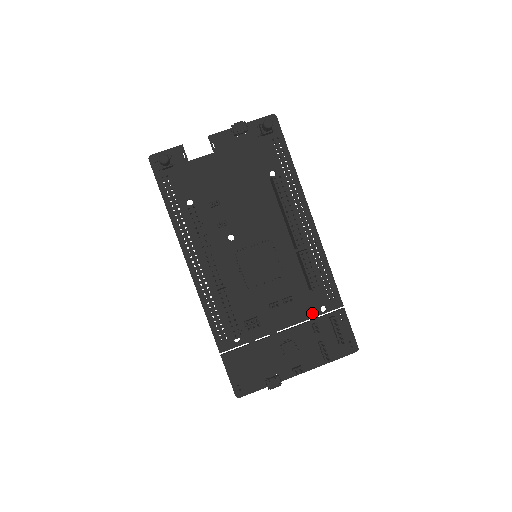
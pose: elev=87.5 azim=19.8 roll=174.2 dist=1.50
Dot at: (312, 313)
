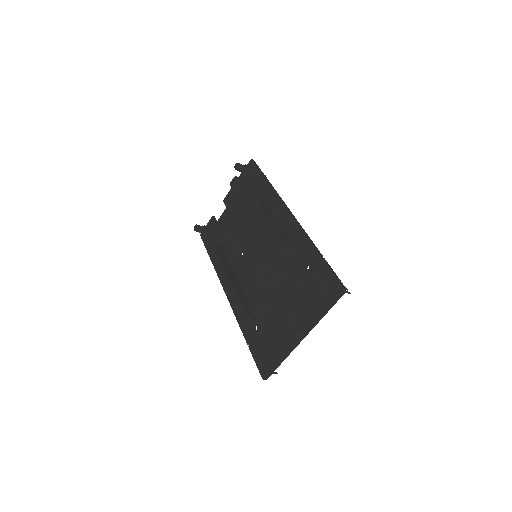
Dot at: (300, 277)
